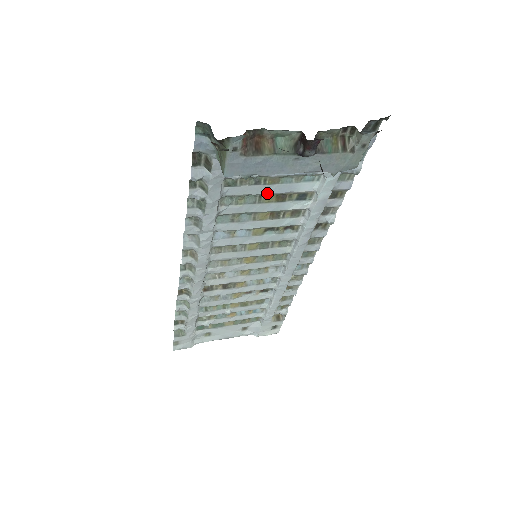
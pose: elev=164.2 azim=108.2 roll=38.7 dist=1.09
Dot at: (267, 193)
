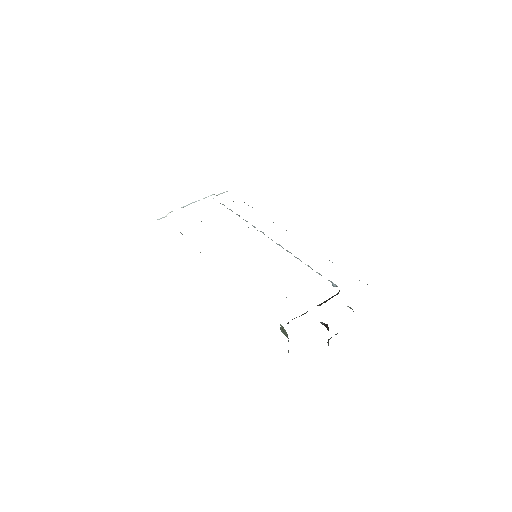
Dot at: occluded
